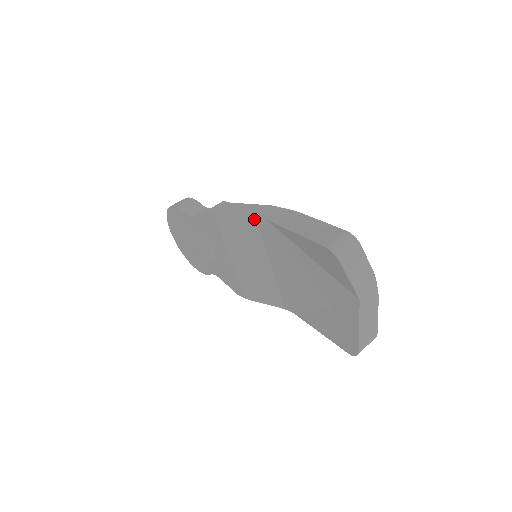
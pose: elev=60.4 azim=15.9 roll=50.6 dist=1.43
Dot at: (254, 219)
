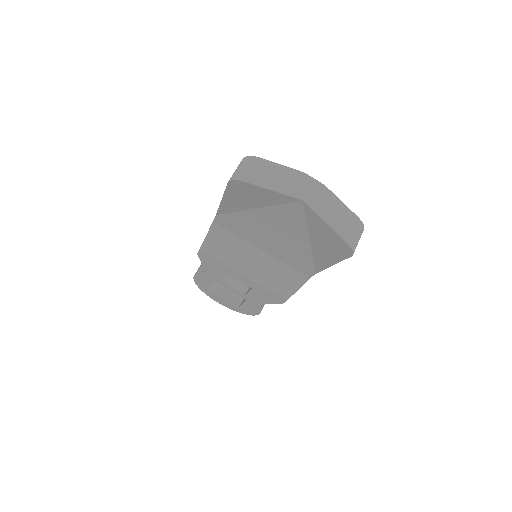
Dot at: (215, 225)
